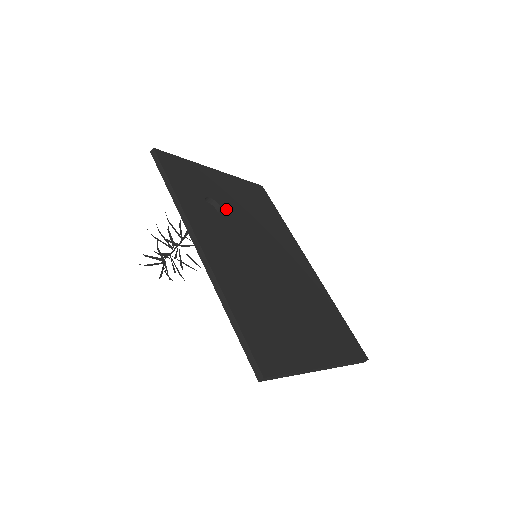
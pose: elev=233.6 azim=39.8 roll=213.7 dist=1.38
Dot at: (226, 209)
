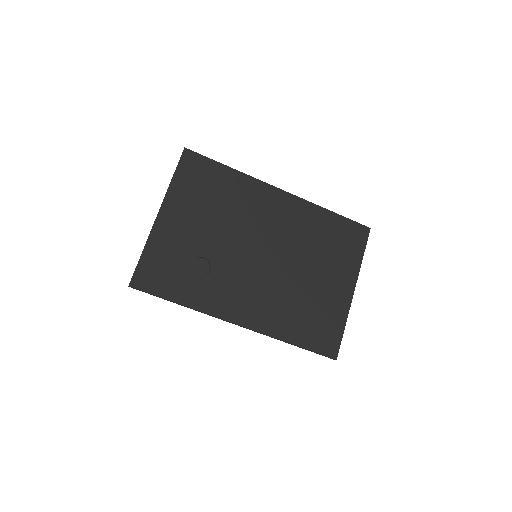
Dot at: (208, 252)
